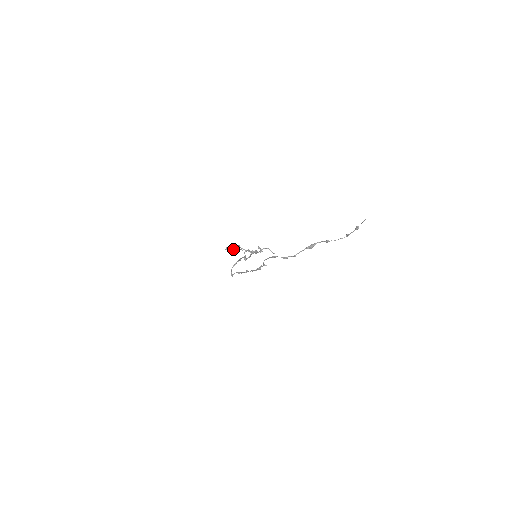
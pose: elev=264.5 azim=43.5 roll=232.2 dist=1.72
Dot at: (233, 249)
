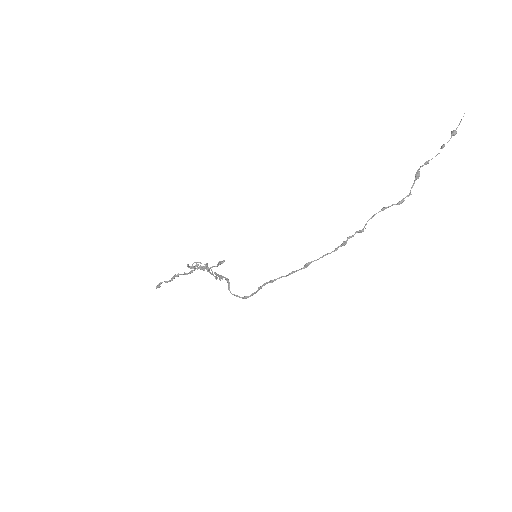
Dot at: (172, 280)
